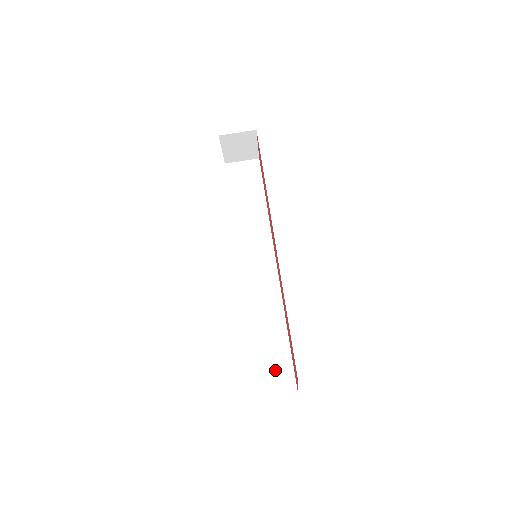
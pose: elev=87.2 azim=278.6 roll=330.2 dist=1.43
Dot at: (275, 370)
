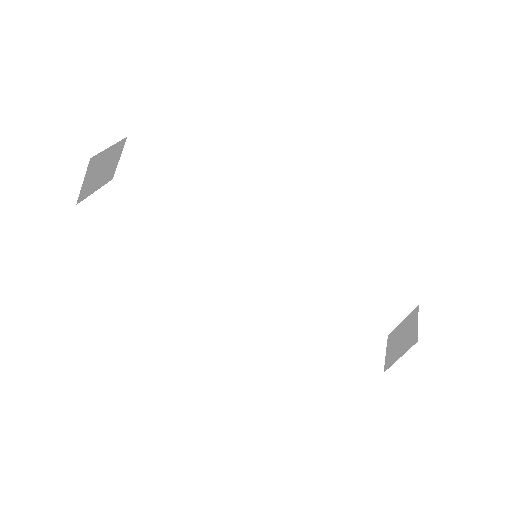
Dot at: (379, 305)
